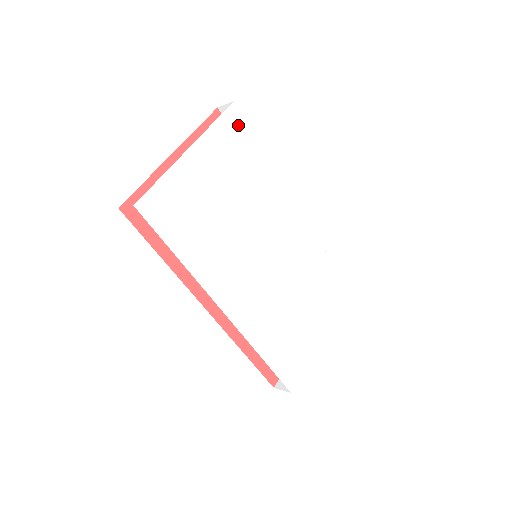
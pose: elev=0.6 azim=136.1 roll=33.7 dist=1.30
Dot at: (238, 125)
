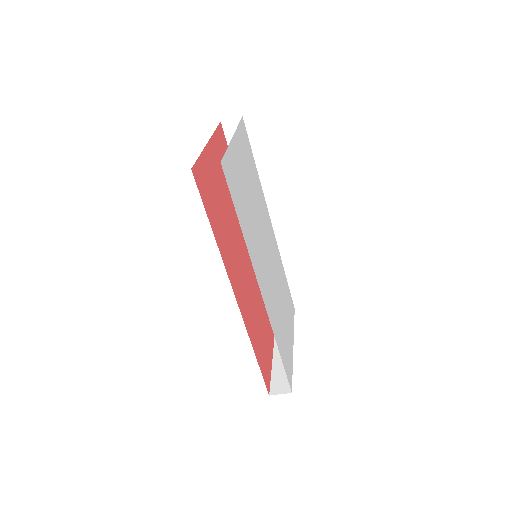
Dot at: (246, 136)
